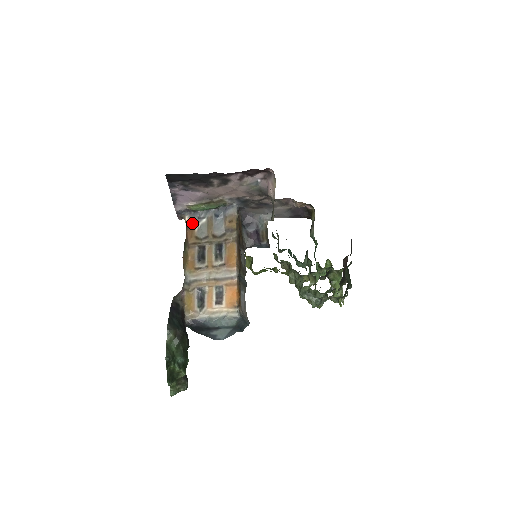
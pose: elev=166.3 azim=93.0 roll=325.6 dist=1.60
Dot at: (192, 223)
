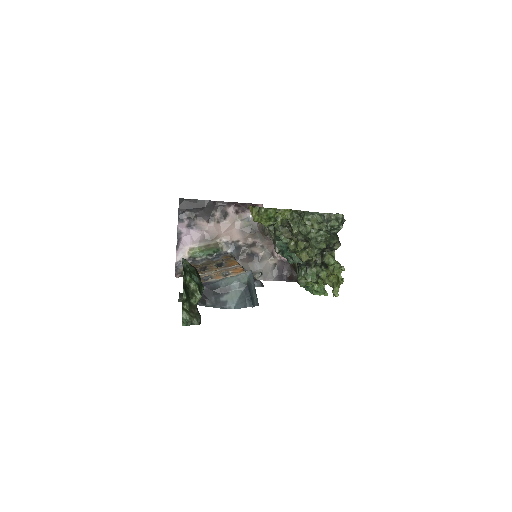
Dot at: occluded
